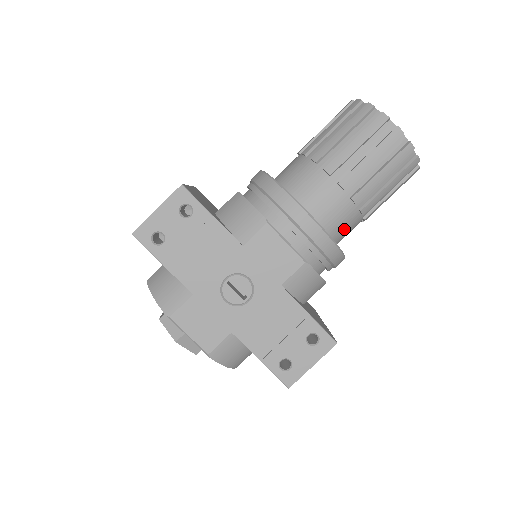
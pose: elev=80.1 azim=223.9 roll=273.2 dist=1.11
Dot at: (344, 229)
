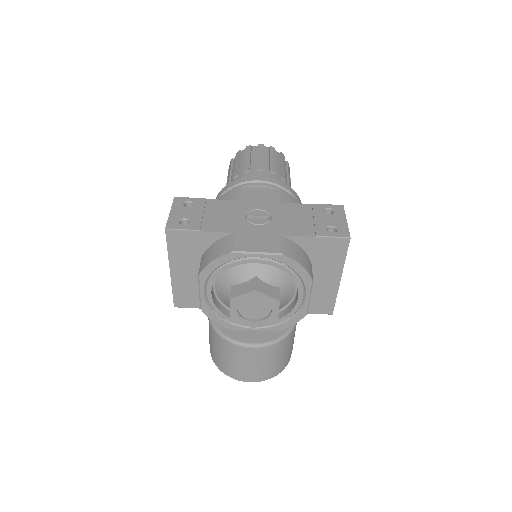
Dot at: occluded
